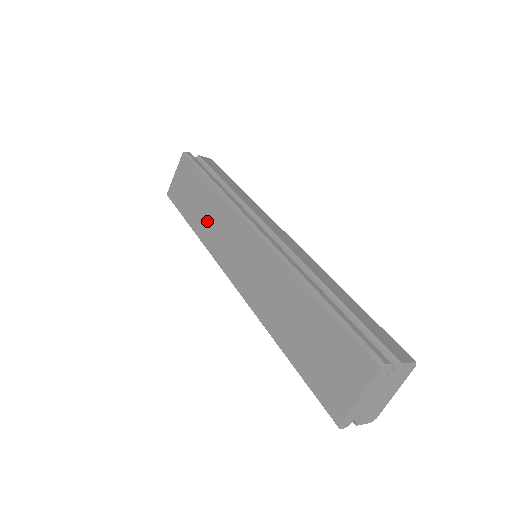
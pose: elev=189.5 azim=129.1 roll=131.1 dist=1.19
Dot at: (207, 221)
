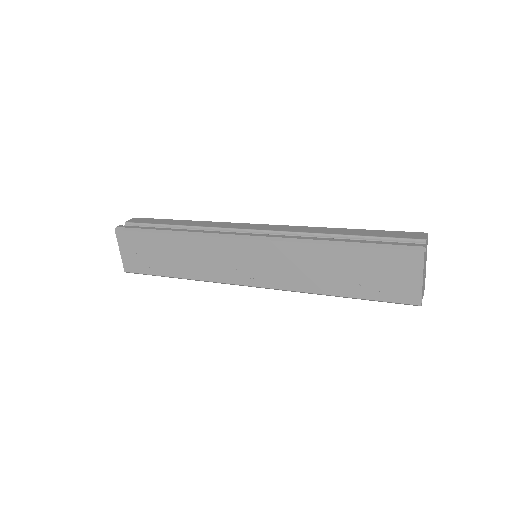
Dot at: (193, 263)
